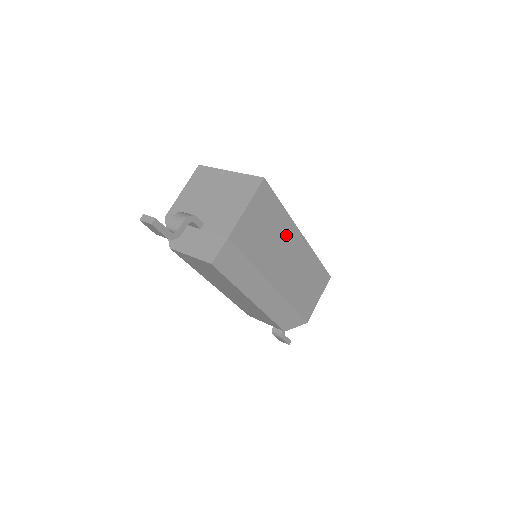
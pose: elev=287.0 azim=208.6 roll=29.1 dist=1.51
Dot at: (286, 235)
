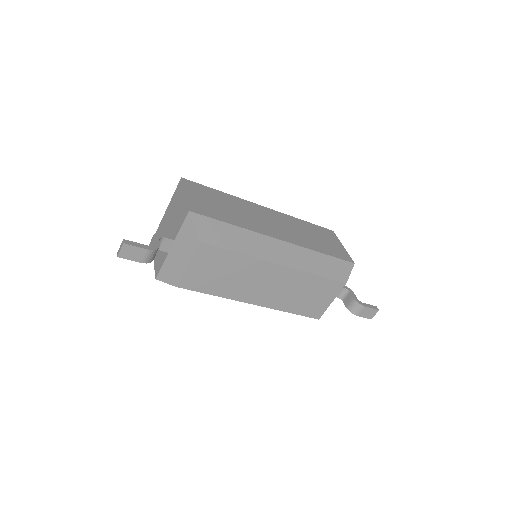
Dot at: (247, 207)
